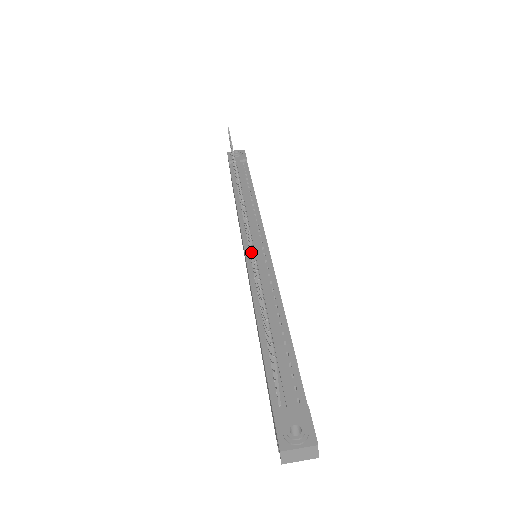
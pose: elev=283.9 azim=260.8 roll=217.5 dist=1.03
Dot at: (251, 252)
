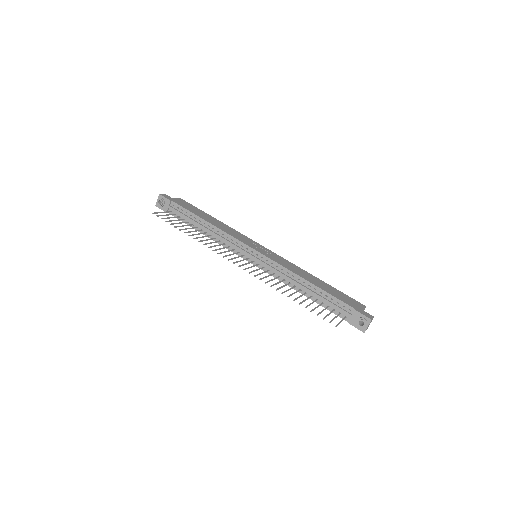
Dot at: occluded
